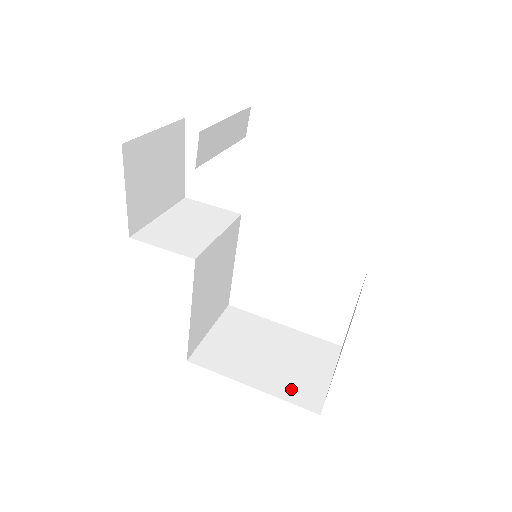
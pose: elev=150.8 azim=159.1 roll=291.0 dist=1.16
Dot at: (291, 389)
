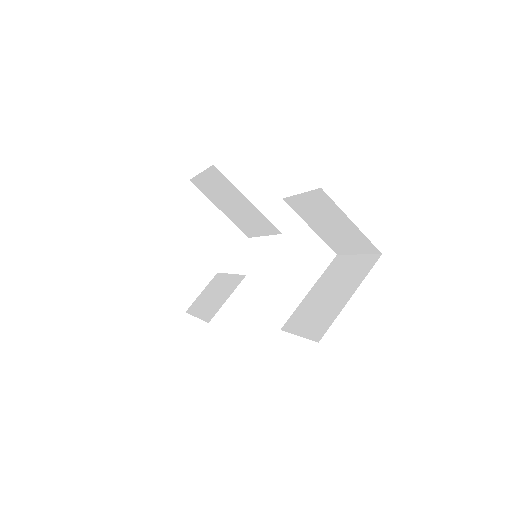
Dot at: (359, 274)
